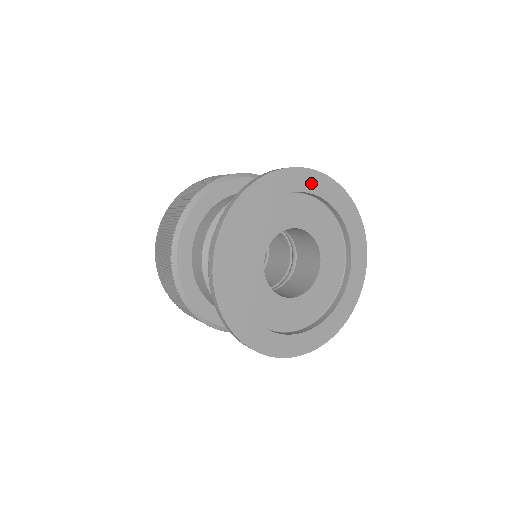
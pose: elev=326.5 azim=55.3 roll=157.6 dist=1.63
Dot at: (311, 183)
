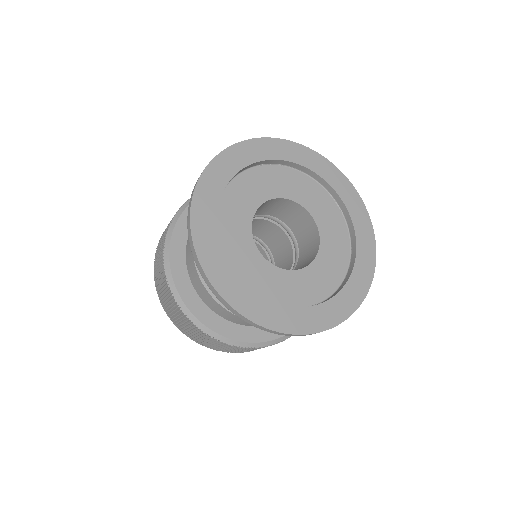
Dot at: (233, 162)
